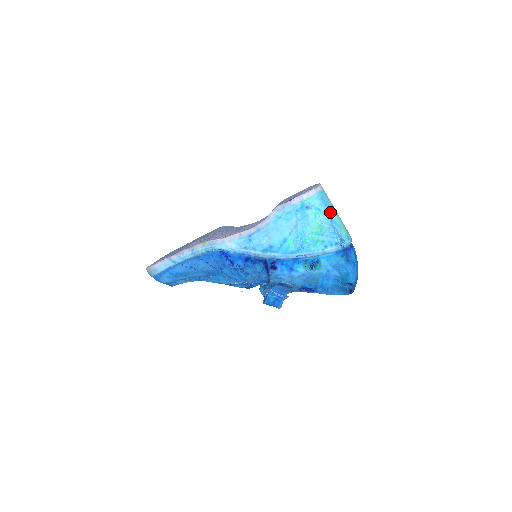
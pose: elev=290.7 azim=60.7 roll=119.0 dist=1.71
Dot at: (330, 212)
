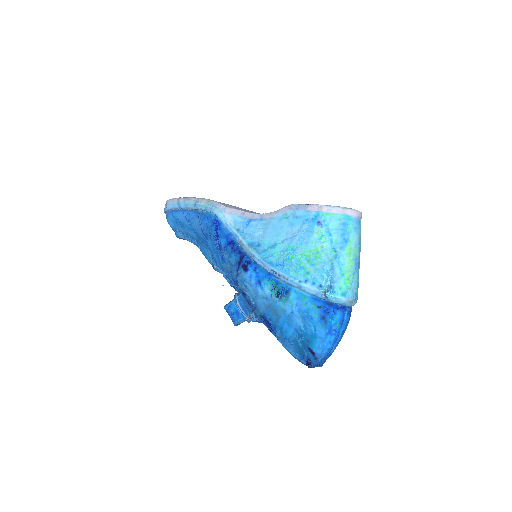
Dot at: (342, 247)
